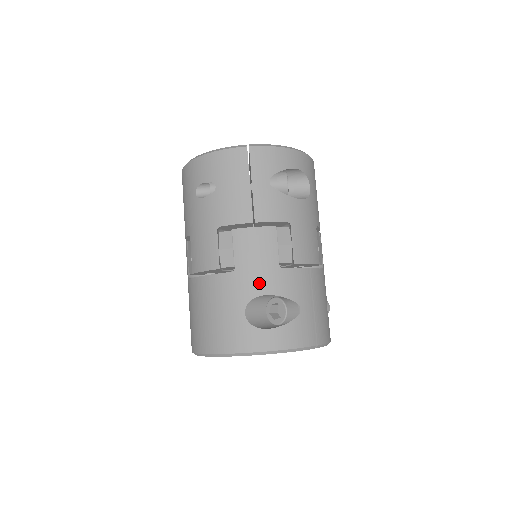
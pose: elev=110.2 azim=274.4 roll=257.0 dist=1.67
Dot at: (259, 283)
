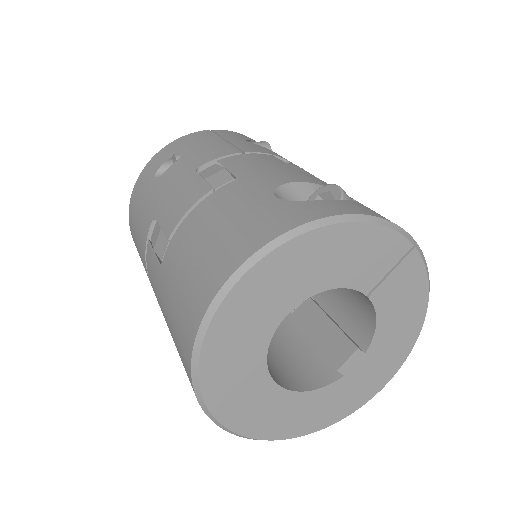
Dot at: (280, 176)
